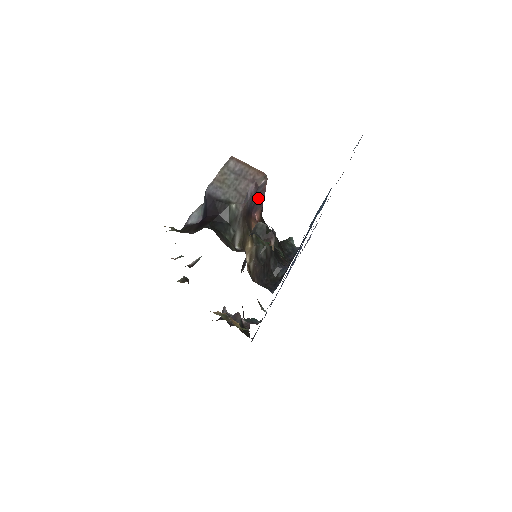
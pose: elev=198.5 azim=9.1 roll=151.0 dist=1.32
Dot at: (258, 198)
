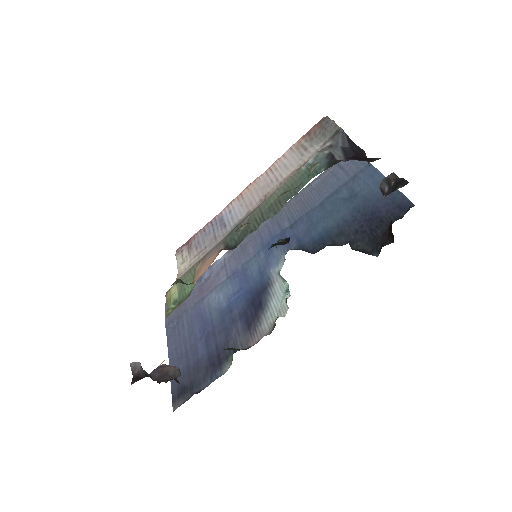
Dot at: occluded
